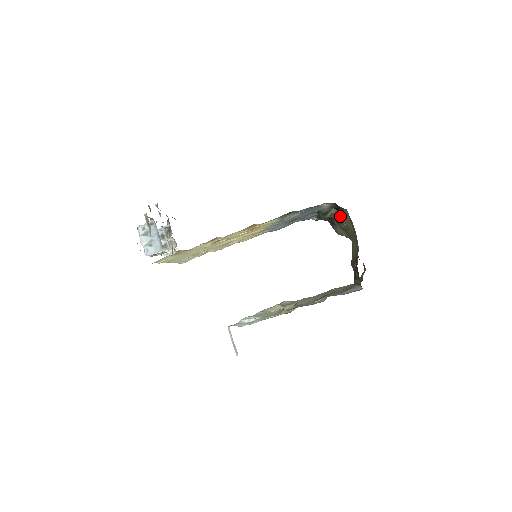
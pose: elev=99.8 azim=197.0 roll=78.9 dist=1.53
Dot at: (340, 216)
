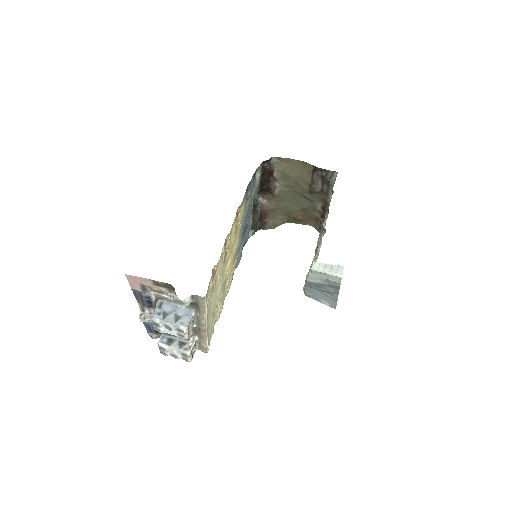
Dot at: (269, 187)
